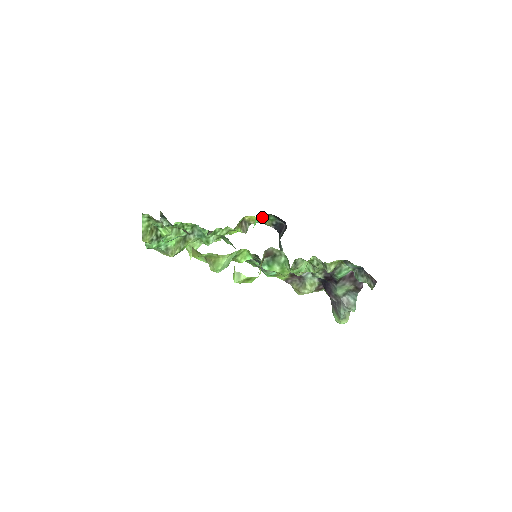
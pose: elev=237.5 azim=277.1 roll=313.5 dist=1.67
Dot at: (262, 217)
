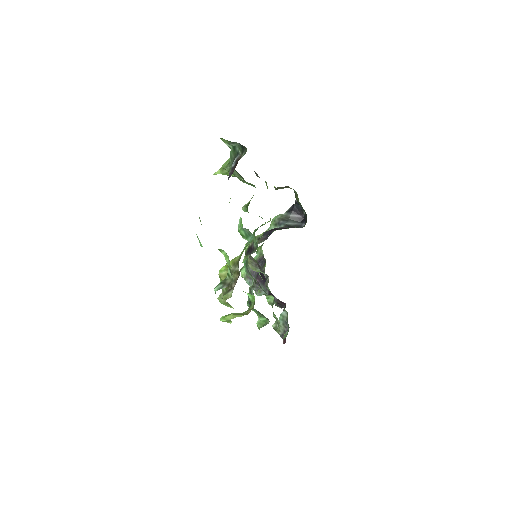
Dot at: occluded
